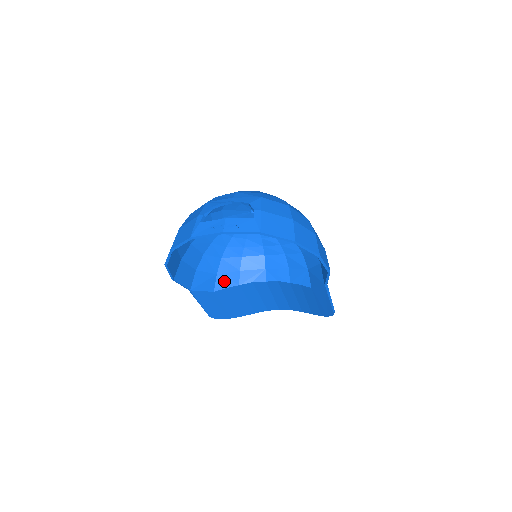
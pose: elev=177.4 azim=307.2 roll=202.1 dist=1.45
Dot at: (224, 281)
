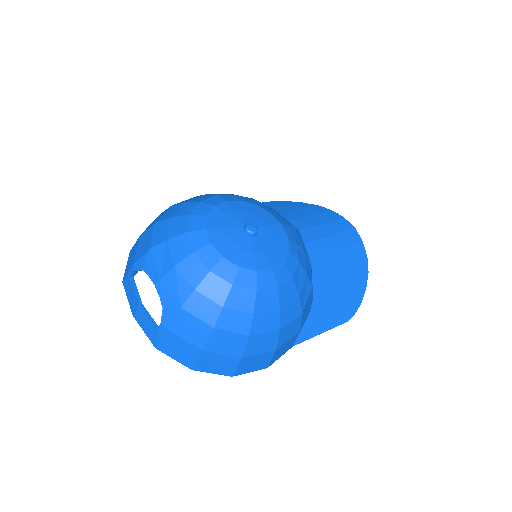
Dot at: occluded
